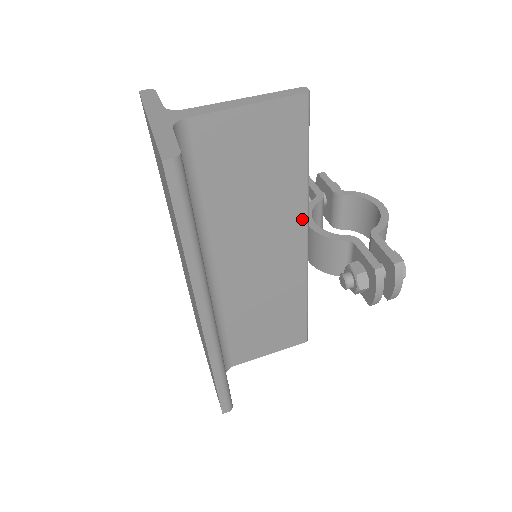
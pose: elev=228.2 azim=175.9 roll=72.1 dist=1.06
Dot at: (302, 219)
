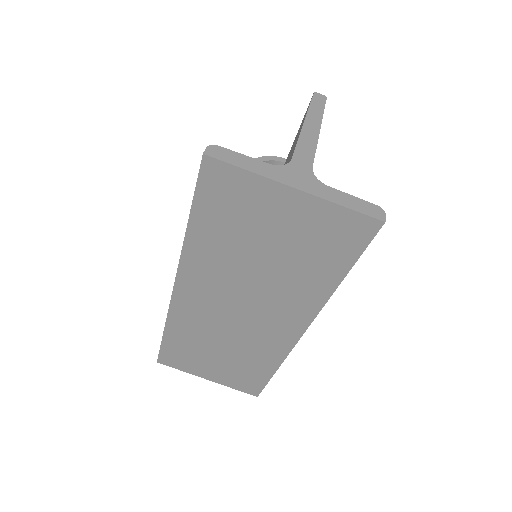
Dot at: occluded
